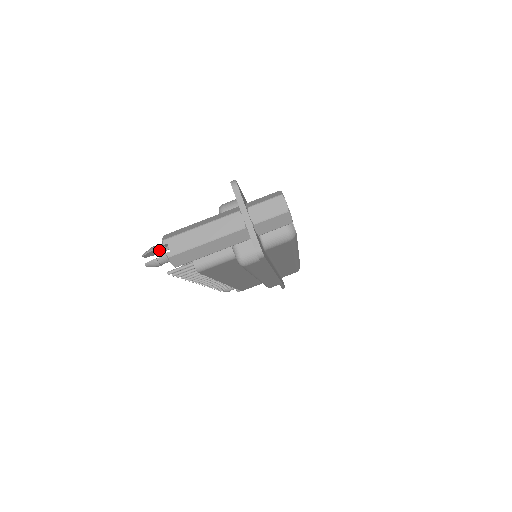
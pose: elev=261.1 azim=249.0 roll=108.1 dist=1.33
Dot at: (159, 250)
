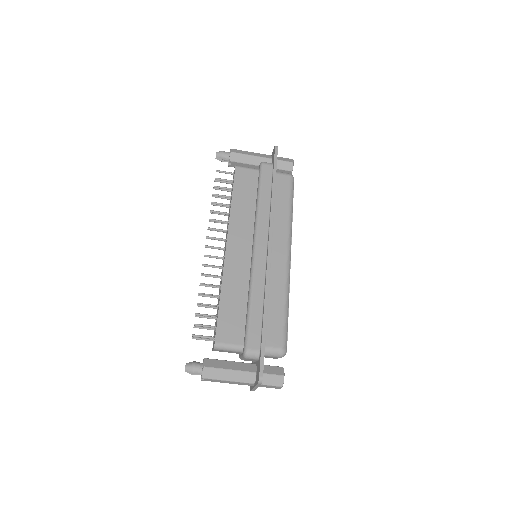
Dot at: (196, 365)
